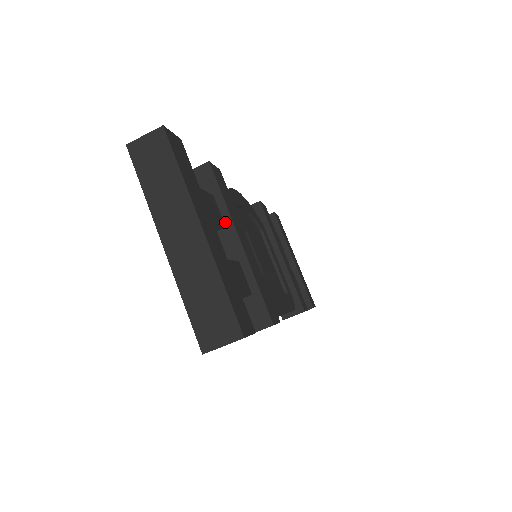
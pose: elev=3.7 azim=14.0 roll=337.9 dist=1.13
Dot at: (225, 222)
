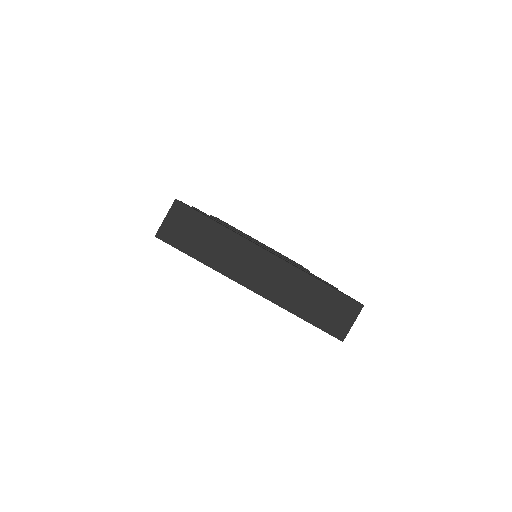
Dot at: occluded
